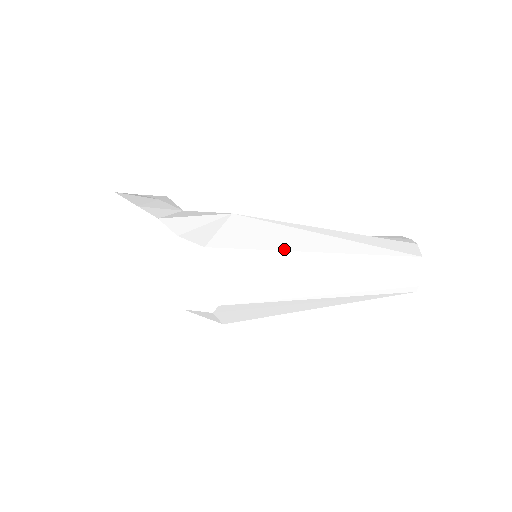
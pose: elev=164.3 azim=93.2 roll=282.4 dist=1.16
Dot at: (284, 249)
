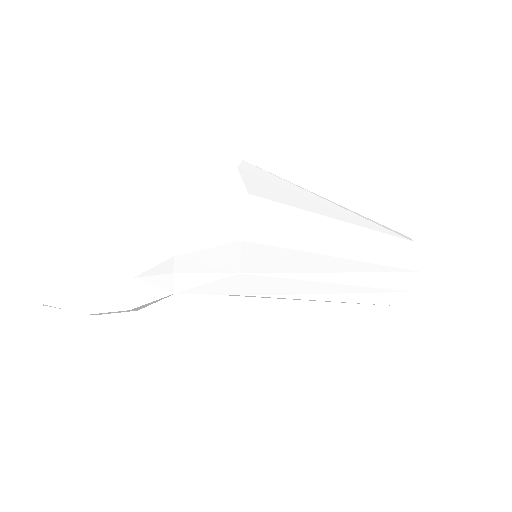
Dot at: occluded
